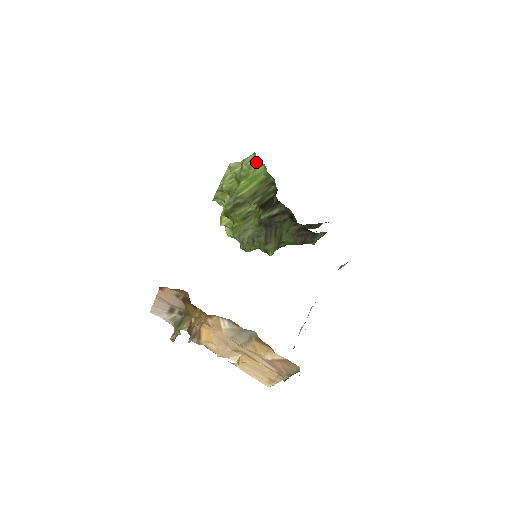
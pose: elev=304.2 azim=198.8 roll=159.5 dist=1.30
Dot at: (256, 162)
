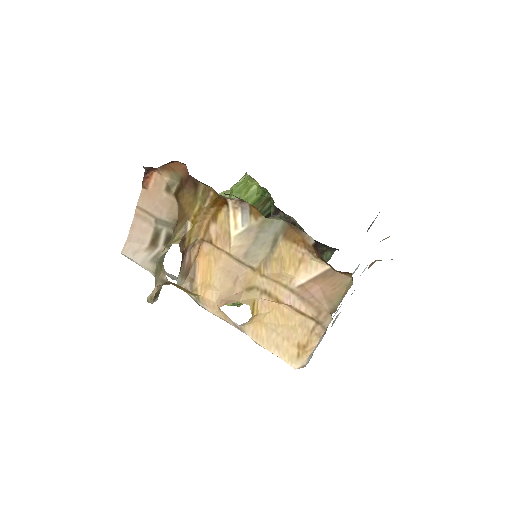
Dot at: (248, 183)
